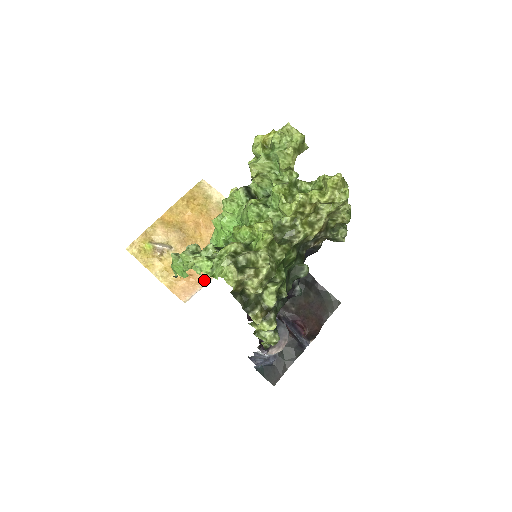
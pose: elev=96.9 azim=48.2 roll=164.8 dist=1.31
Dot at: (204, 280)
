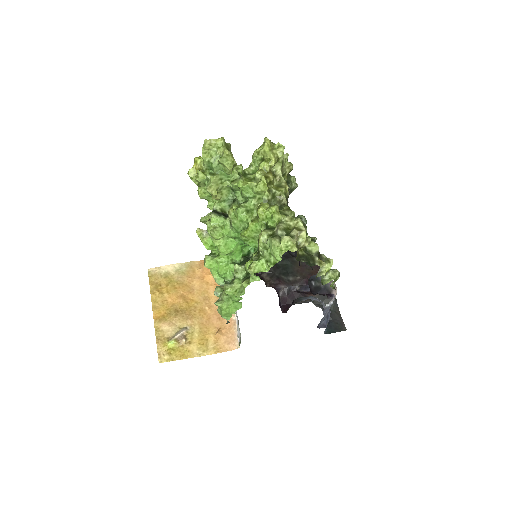
Dot at: (231, 322)
